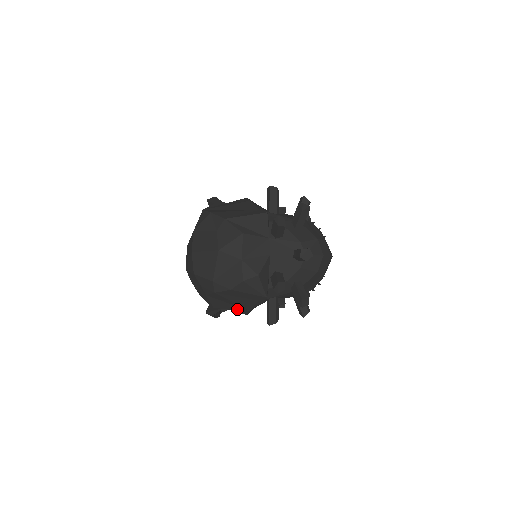
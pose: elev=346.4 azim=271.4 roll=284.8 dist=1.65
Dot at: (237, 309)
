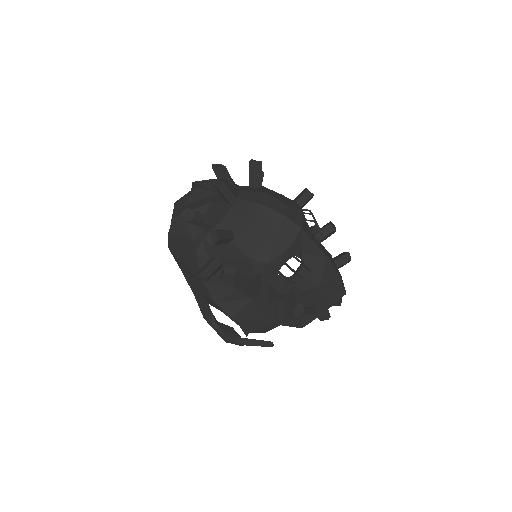
Dot at: (199, 285)
